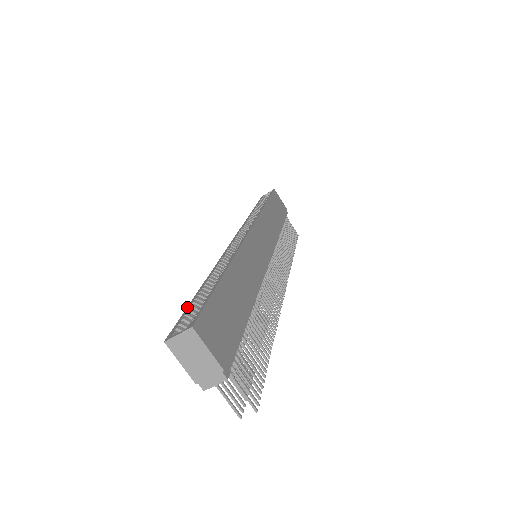
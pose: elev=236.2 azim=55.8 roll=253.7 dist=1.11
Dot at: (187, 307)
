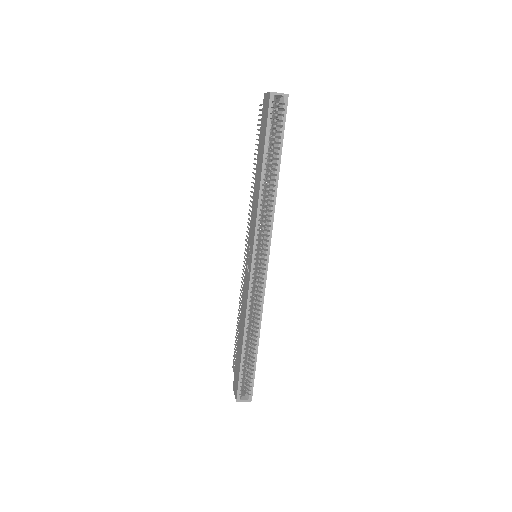
Dot at: (240, 373)
